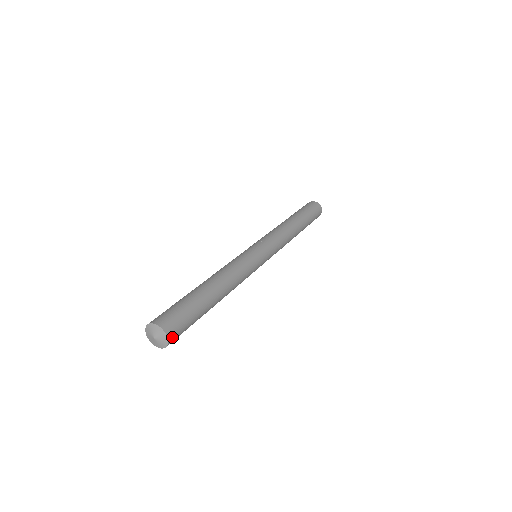
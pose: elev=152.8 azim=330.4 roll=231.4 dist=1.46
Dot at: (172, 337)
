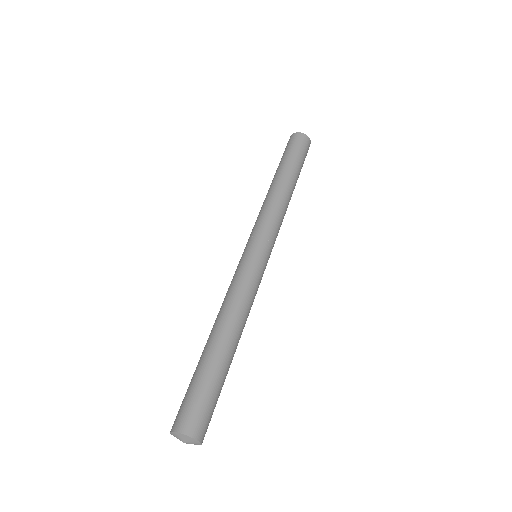
Dot at: occluded
